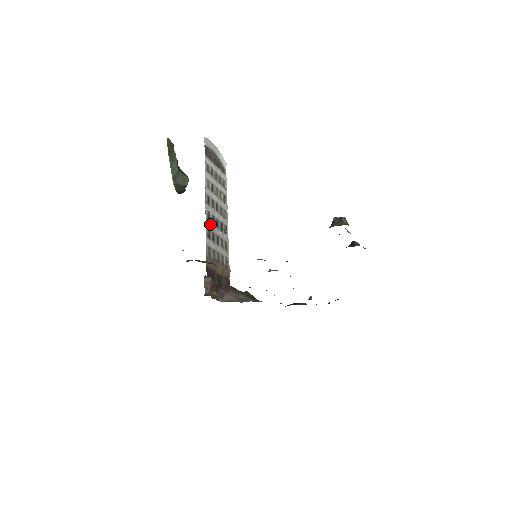
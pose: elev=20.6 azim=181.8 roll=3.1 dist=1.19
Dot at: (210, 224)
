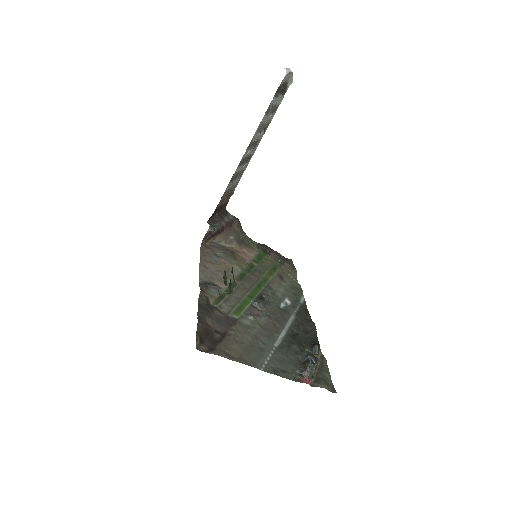
Dot at: (239, 168)
